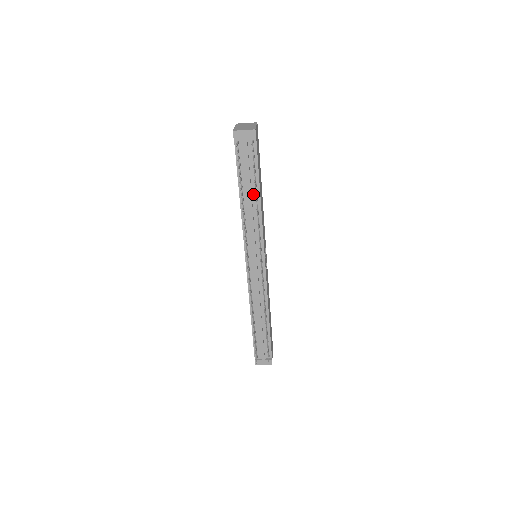
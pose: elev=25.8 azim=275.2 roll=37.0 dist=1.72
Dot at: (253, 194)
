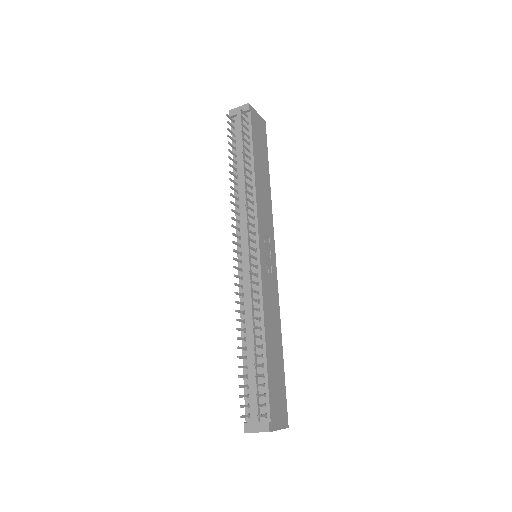
Dot at: occluded
